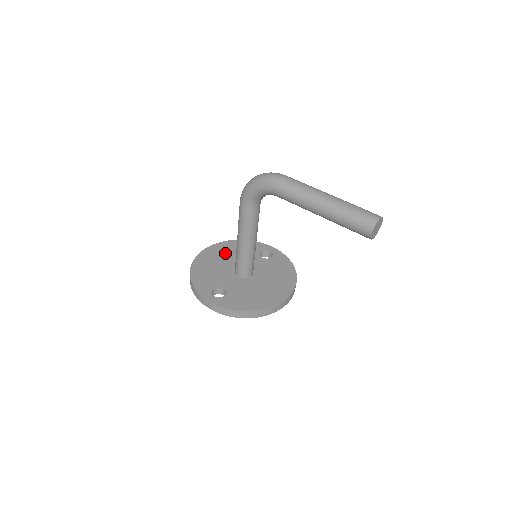
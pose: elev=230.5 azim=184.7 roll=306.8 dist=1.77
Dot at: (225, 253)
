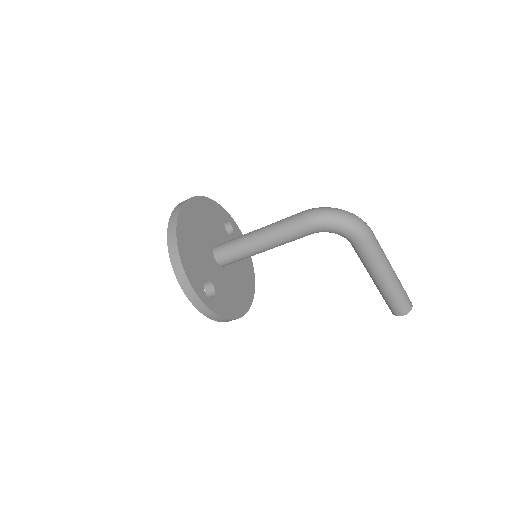
Dot at: (200, 220)
